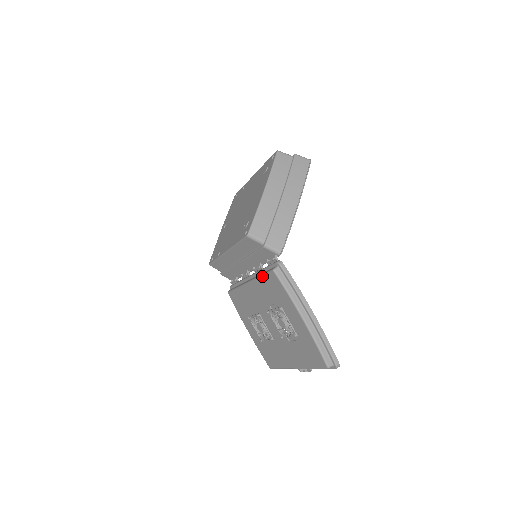
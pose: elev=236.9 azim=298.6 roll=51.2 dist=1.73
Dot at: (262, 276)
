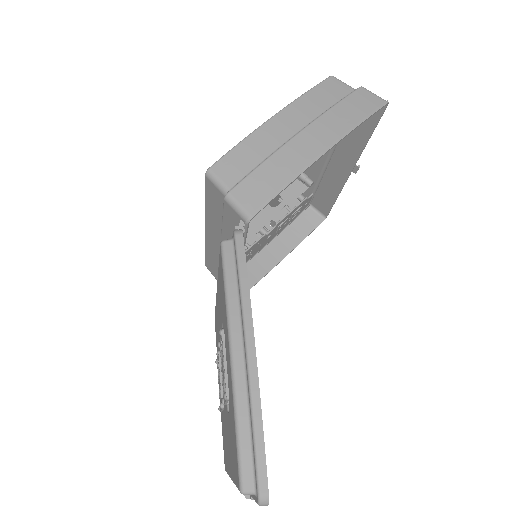
Dot at: occluded
